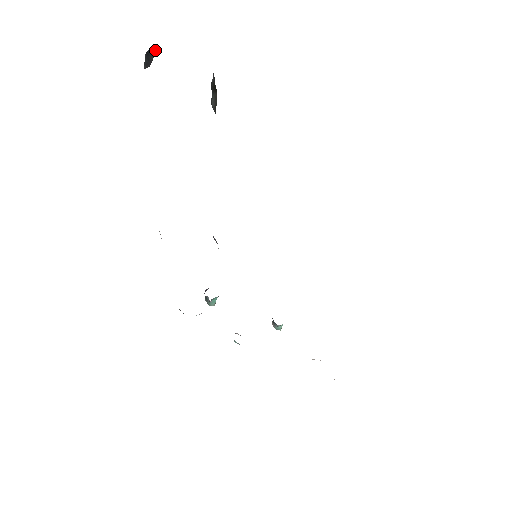
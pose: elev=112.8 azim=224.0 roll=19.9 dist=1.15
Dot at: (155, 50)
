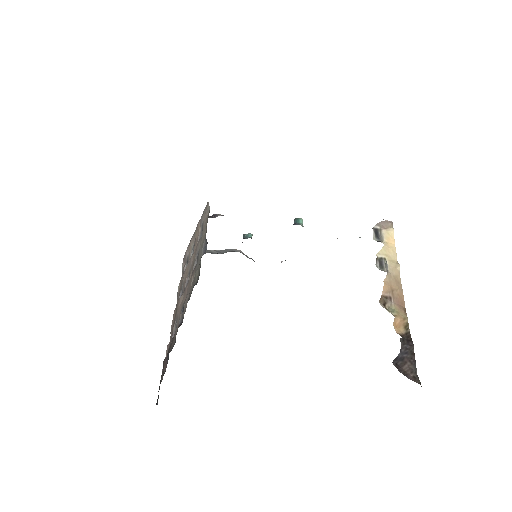
Dot at: (156, 403)
